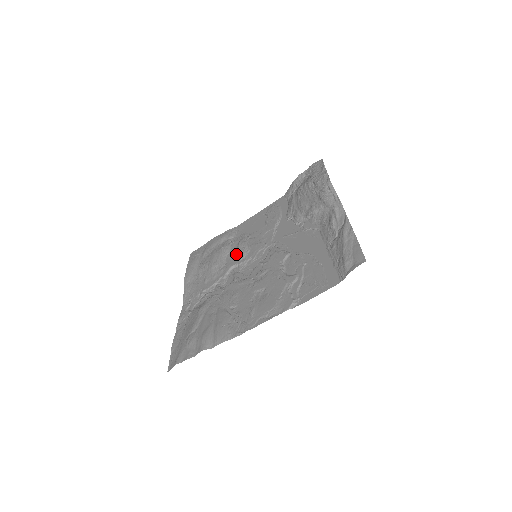
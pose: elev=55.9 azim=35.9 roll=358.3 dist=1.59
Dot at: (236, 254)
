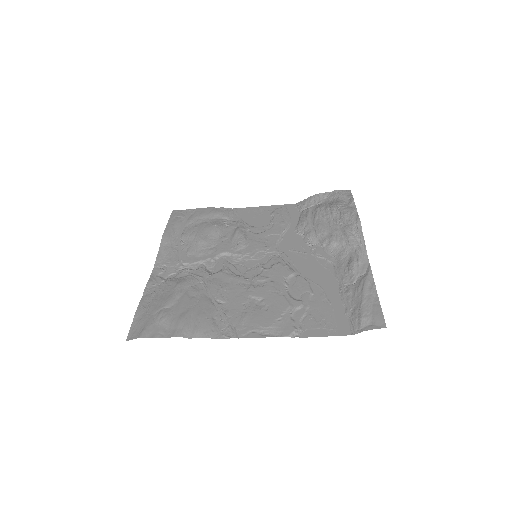
Dot at: (231, 241)
